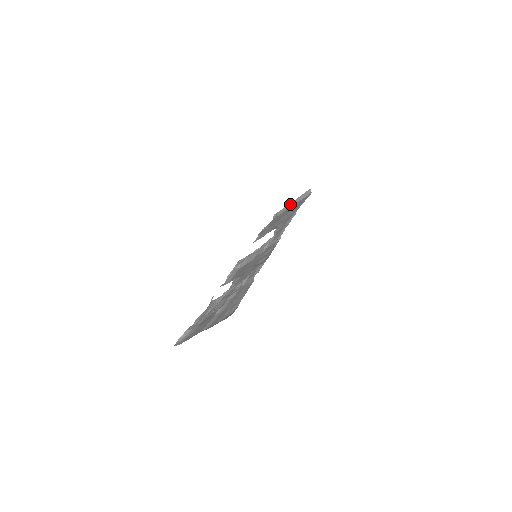
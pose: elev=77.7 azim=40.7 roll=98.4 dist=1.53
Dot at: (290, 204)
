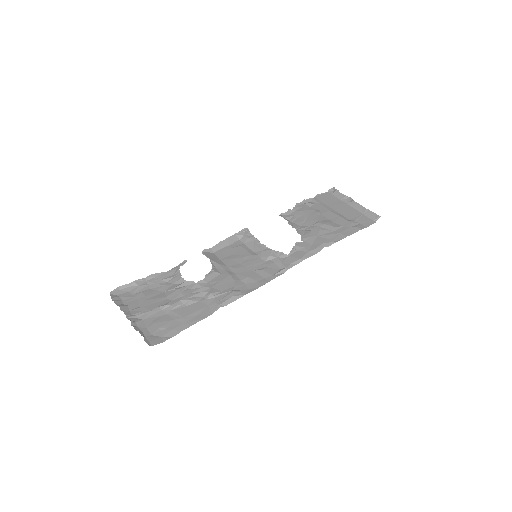
Dot at: (353, 201)
